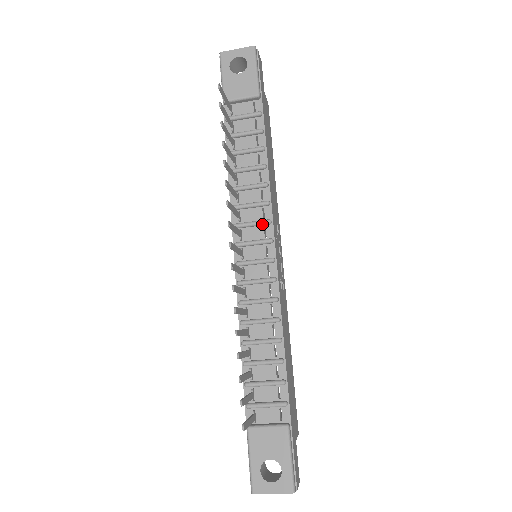
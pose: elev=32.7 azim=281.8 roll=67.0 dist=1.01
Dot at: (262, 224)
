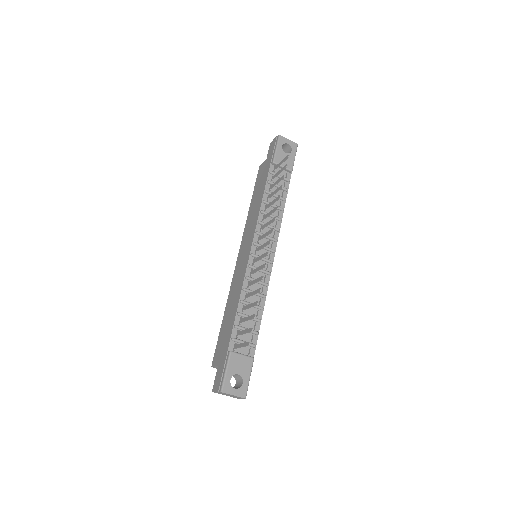
Dot at: (272, 240)
